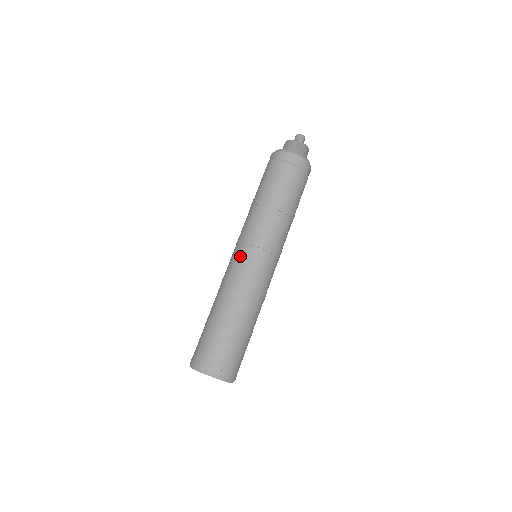
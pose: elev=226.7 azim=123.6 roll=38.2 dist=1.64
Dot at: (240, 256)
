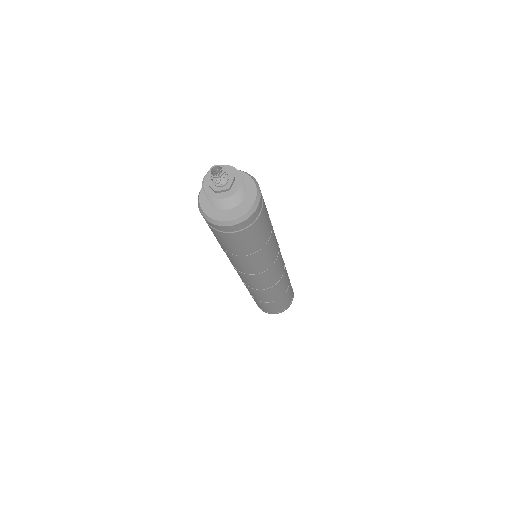
Dot at: occluded
